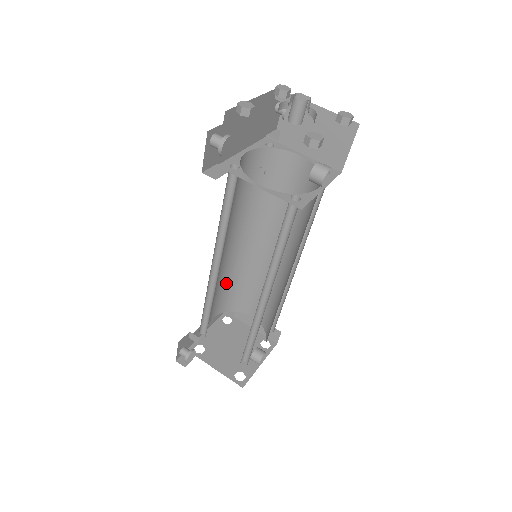
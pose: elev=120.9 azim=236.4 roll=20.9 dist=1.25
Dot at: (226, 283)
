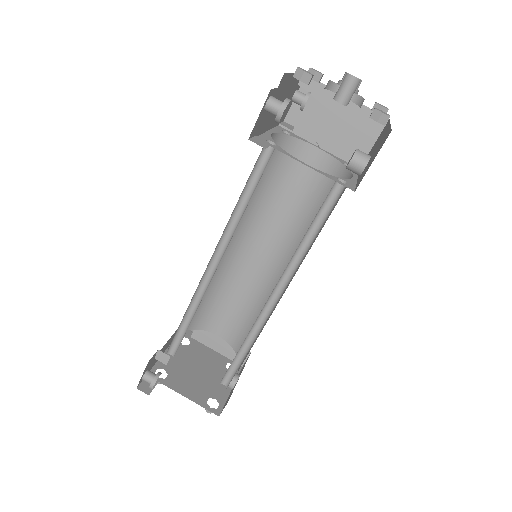
Dot at: occluded
